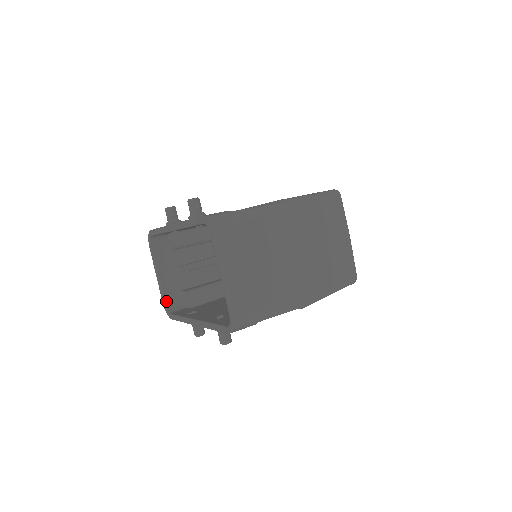
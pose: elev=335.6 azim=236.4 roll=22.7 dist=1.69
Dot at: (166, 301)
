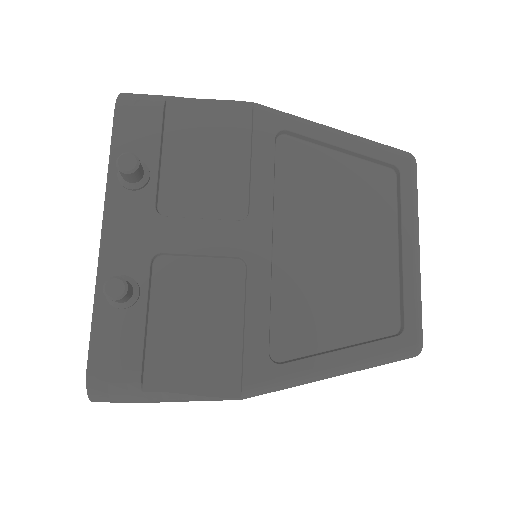
Dot at: occluded
